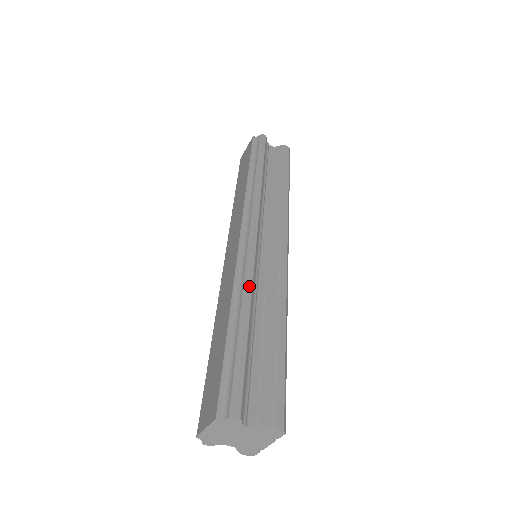
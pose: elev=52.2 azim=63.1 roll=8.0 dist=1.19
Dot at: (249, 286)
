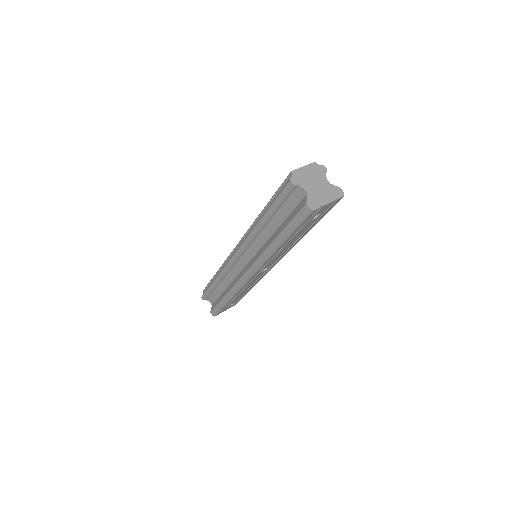
Dot at: occluded
